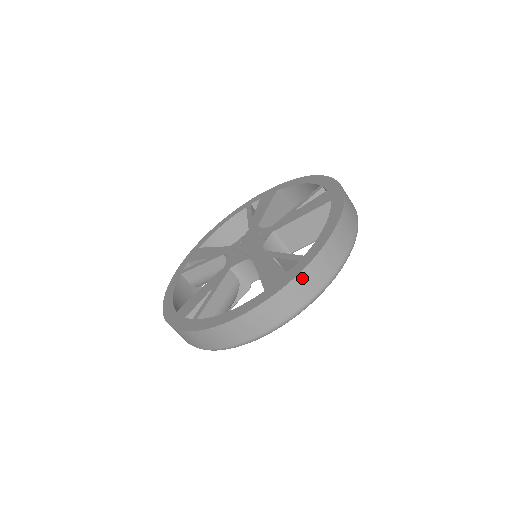
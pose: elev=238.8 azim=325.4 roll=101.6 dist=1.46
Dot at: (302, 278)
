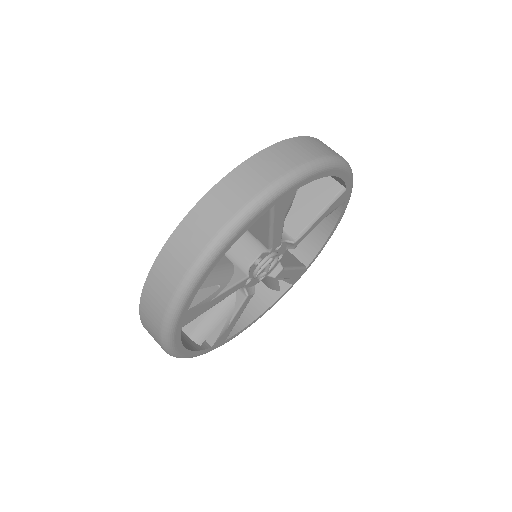
Dot at: occluded
